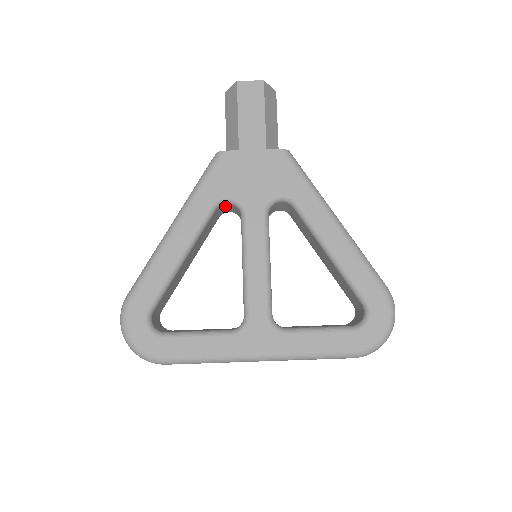
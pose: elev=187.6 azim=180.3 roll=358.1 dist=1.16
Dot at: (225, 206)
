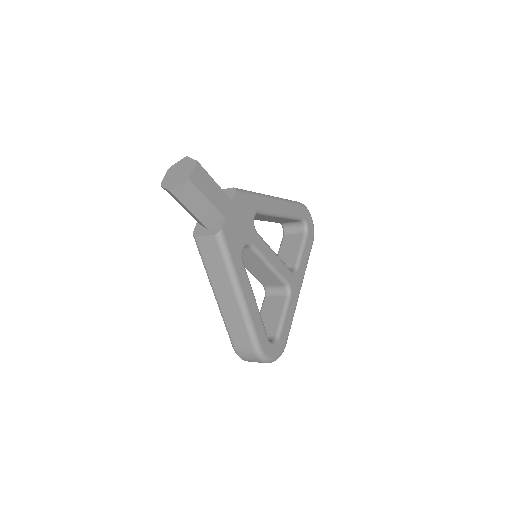
Dot at: occluded
